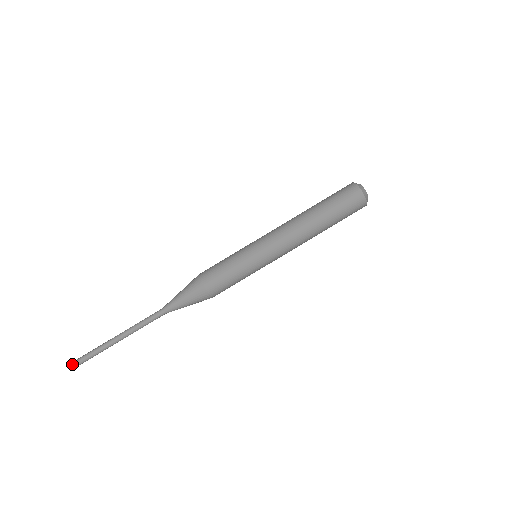
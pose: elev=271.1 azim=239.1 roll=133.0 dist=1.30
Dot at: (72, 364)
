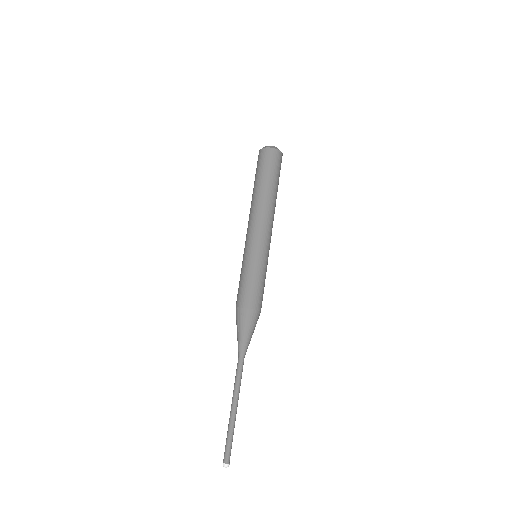
Dot at: (225, 466)
